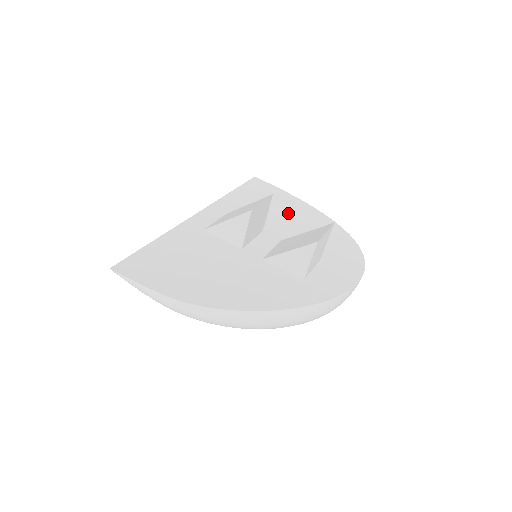
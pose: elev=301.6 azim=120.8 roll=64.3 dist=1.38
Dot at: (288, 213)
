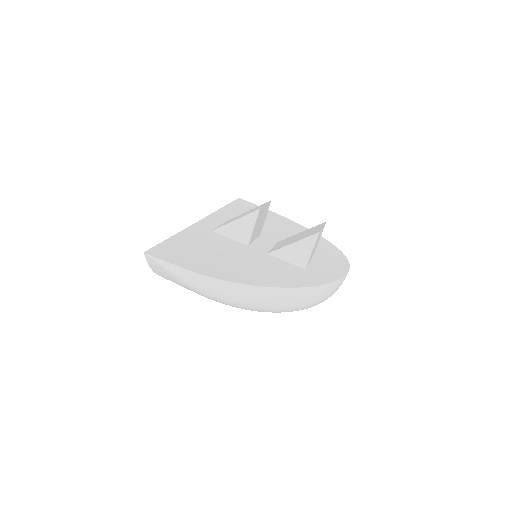
Dot at: (276, 224)
